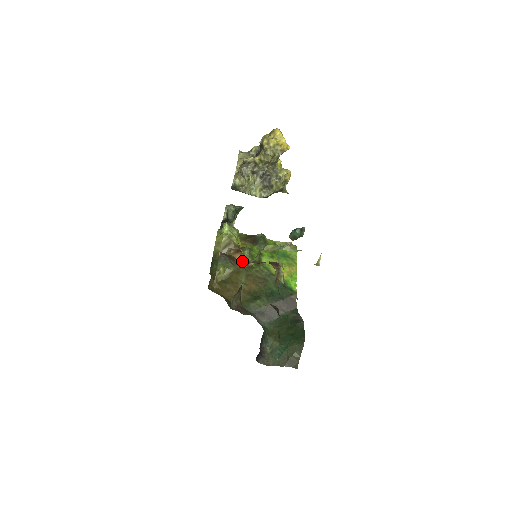
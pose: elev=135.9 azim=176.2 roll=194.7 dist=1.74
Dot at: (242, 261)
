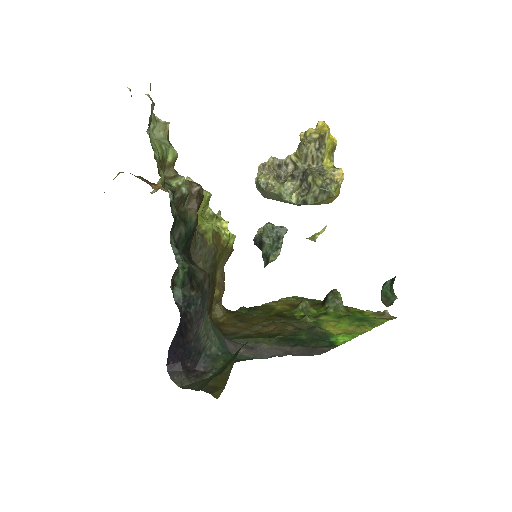
Dot at: (161, 187)
